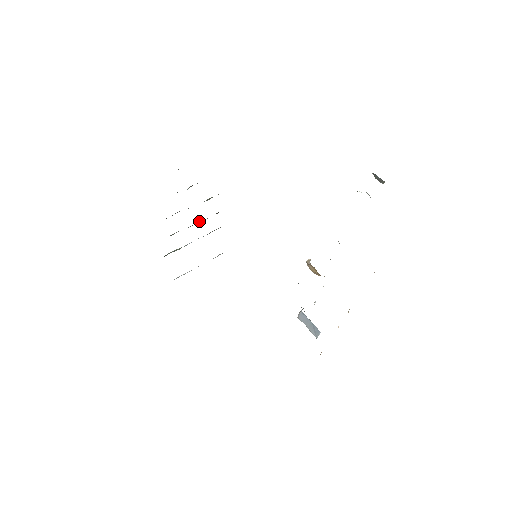
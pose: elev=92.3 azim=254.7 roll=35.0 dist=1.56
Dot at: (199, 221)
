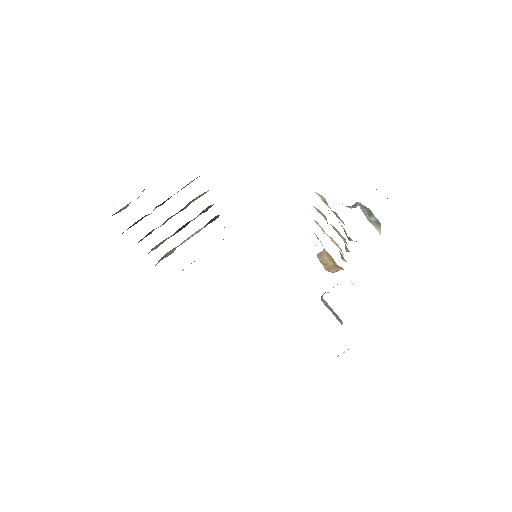
Dot at: (186, 223)
